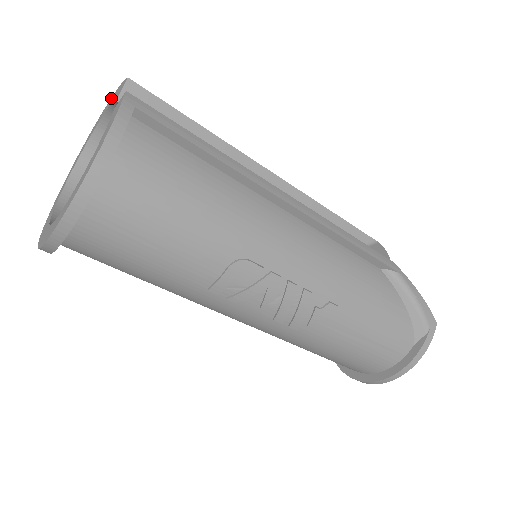
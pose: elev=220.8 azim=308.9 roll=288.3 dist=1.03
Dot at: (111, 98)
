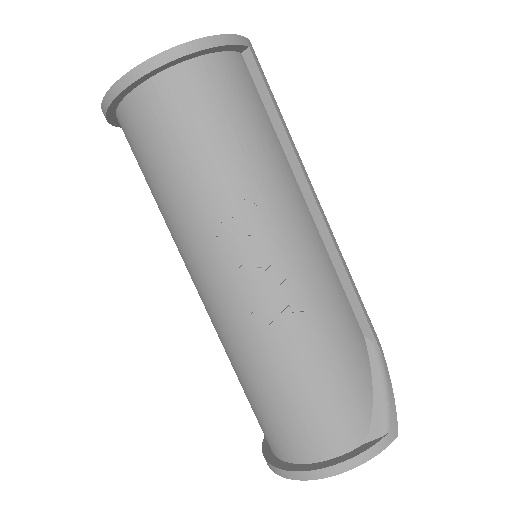
Dot at: occluded
